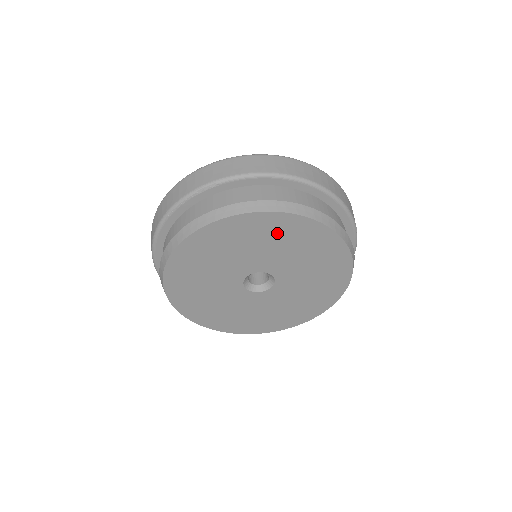
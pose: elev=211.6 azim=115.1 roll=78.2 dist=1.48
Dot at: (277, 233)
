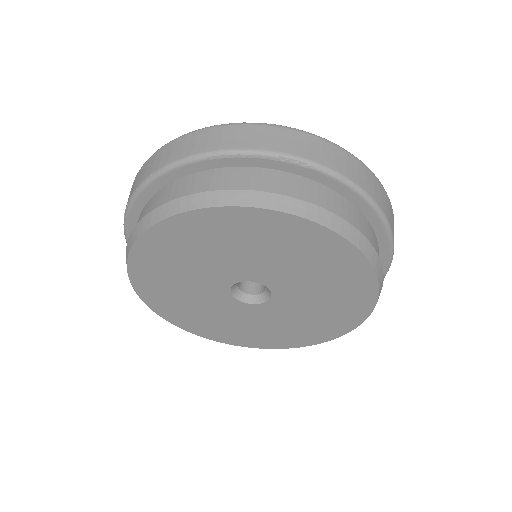
Dot at: (330, 265)
